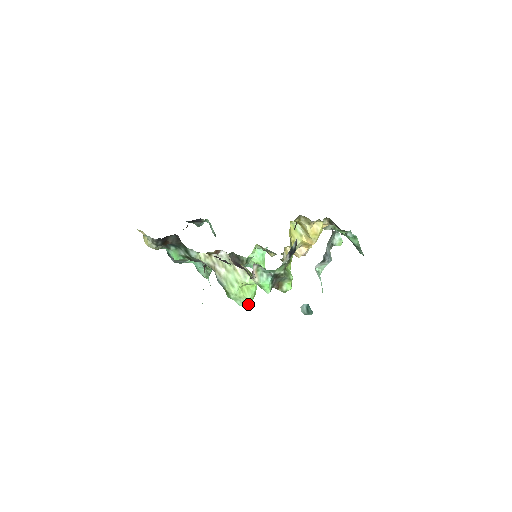
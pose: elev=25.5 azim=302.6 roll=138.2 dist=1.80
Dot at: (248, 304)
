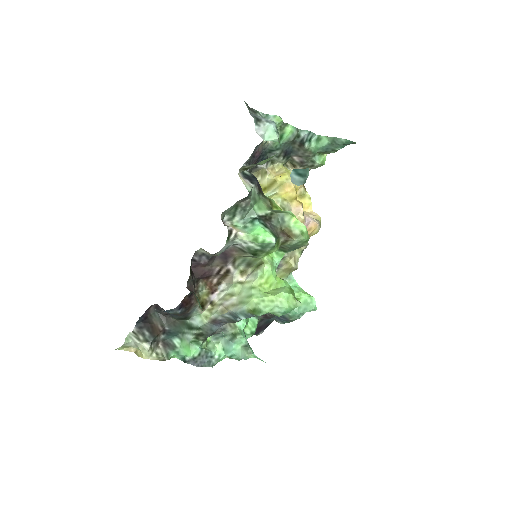
Dot at: (293, 305)
